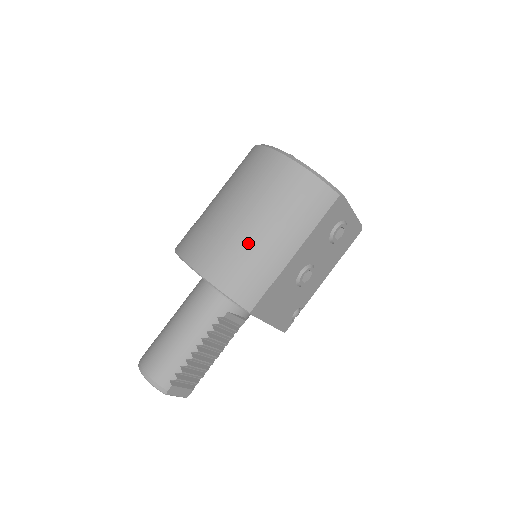
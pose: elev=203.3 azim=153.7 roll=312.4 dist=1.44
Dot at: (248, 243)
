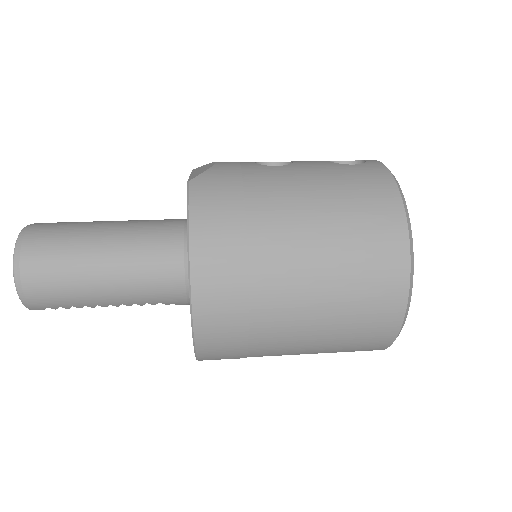
Dot at: (272, 334)
